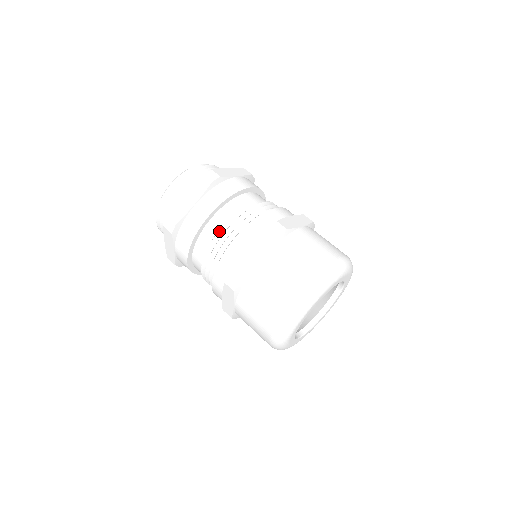
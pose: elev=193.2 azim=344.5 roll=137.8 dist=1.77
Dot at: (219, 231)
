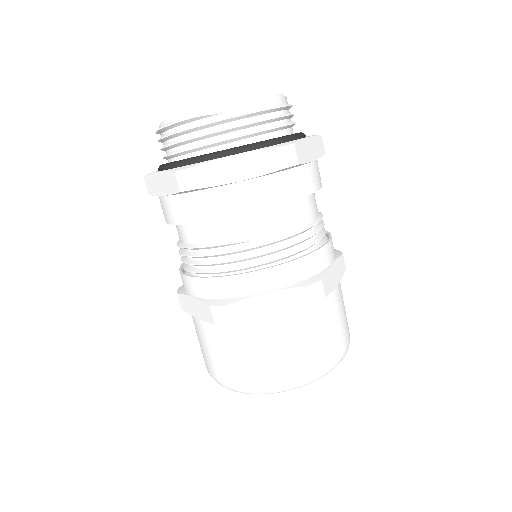
Dot at: (246, 238)
